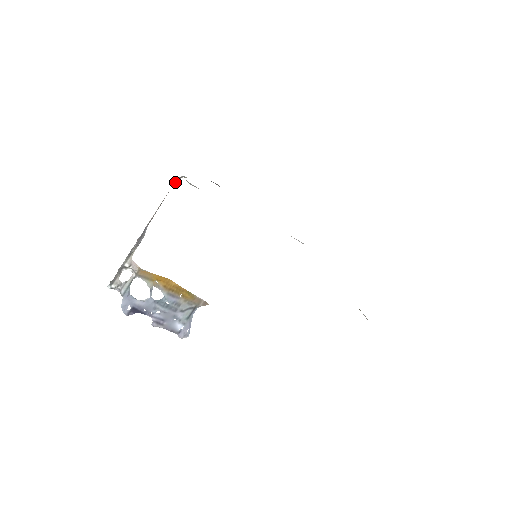
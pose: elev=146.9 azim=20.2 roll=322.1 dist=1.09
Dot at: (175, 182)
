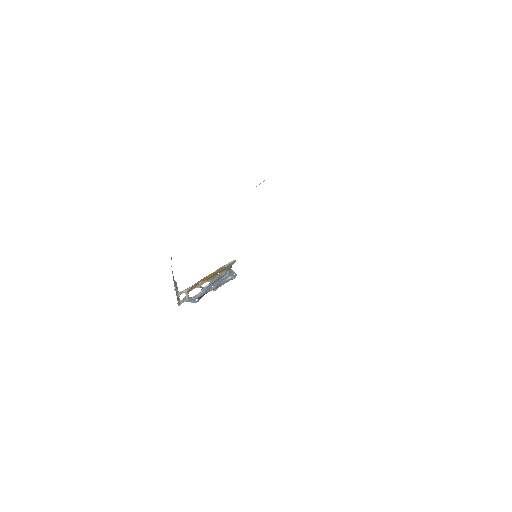
Dot at: occluded
